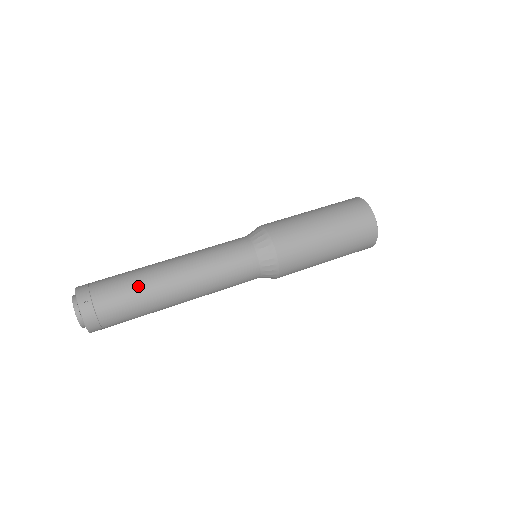
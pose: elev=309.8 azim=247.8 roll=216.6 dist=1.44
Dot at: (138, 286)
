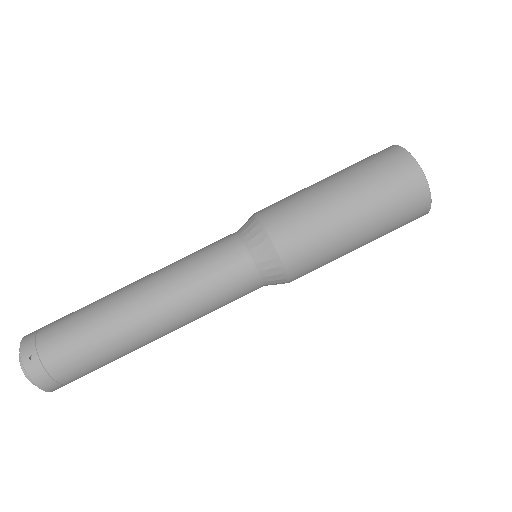
Dot at: (94, 326)
